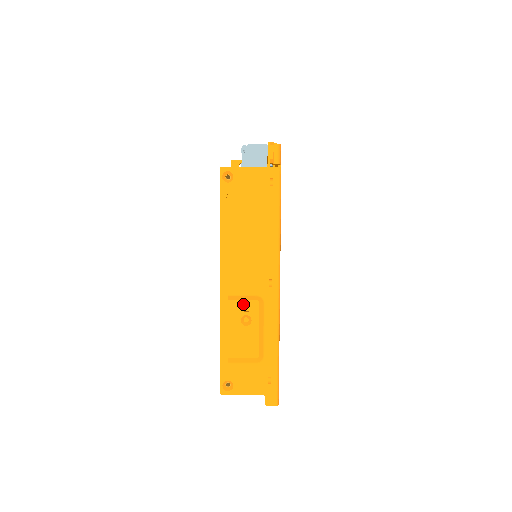
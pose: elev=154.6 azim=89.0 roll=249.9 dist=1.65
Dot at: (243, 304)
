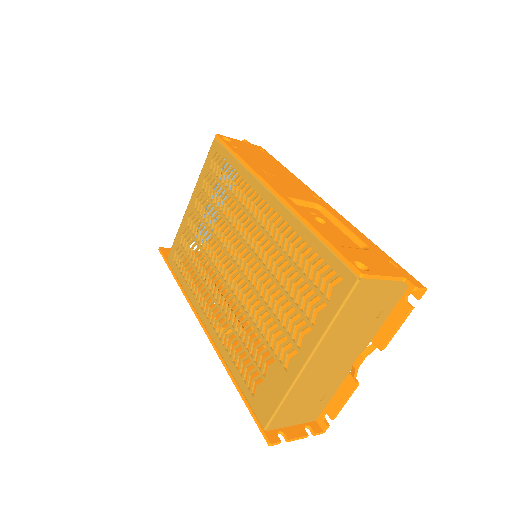
Dot at: (306, 209)
